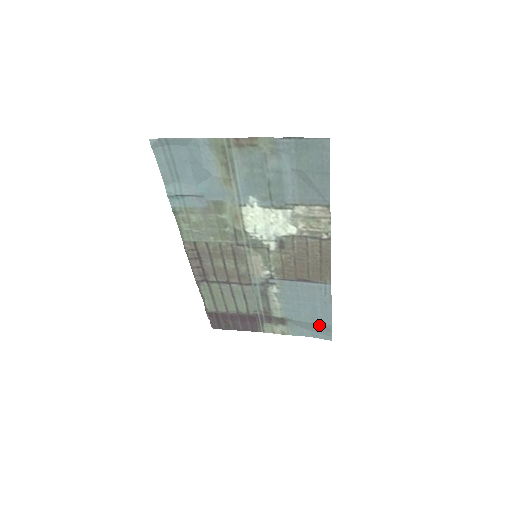
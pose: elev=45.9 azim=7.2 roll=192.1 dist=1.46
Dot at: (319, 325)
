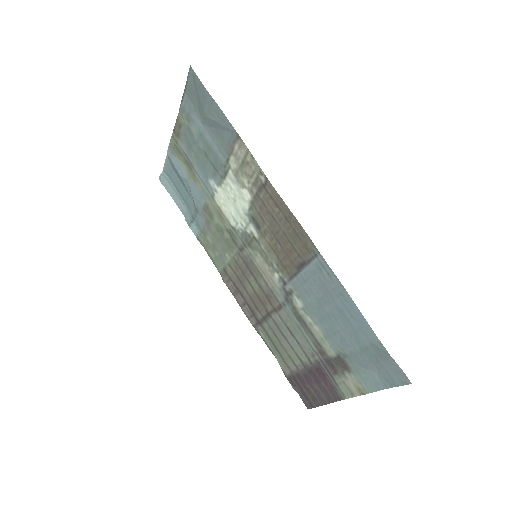
Dot at: (371, 350)
